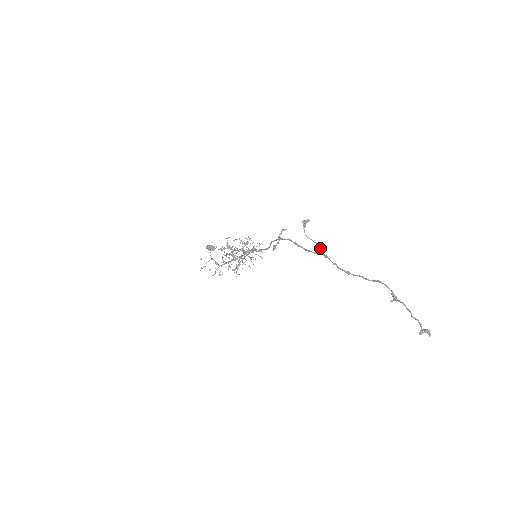
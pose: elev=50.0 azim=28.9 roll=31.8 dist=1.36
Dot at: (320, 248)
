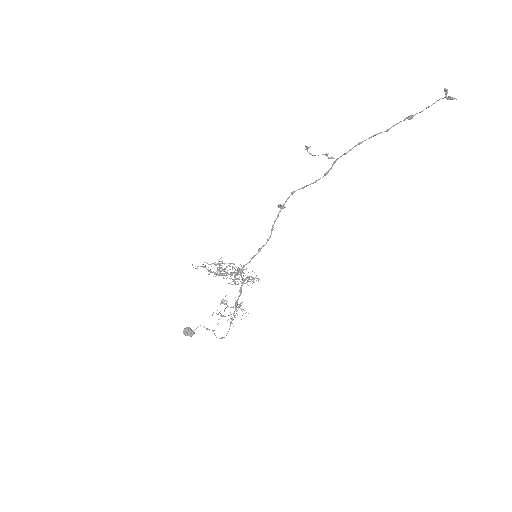
Dot at: (327, 156)
